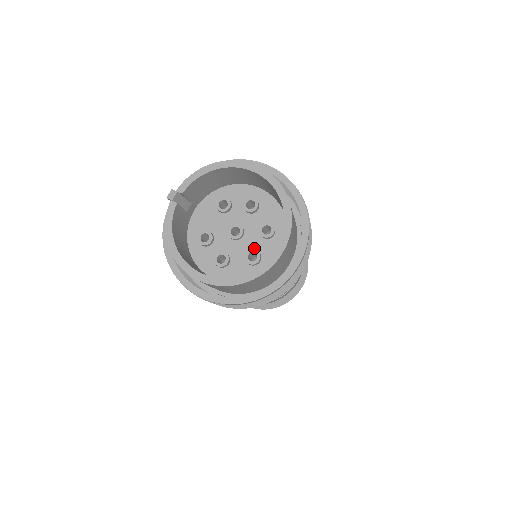
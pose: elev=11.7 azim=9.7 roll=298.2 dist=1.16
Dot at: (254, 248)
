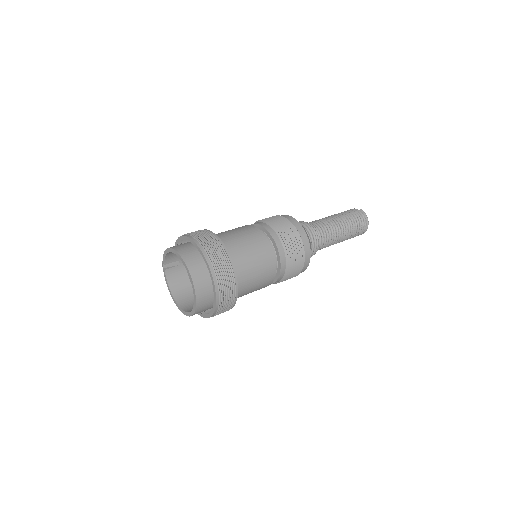
Dot at: occluded
